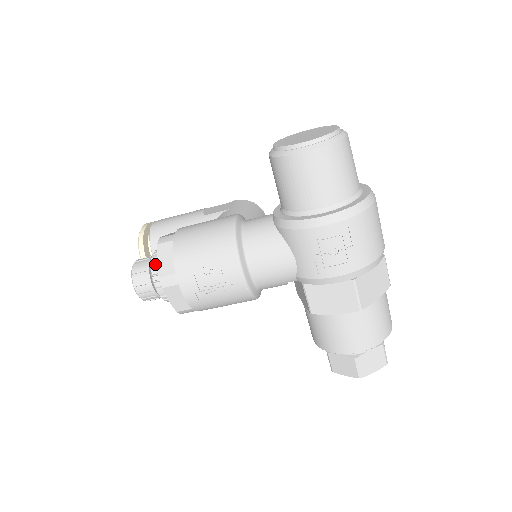
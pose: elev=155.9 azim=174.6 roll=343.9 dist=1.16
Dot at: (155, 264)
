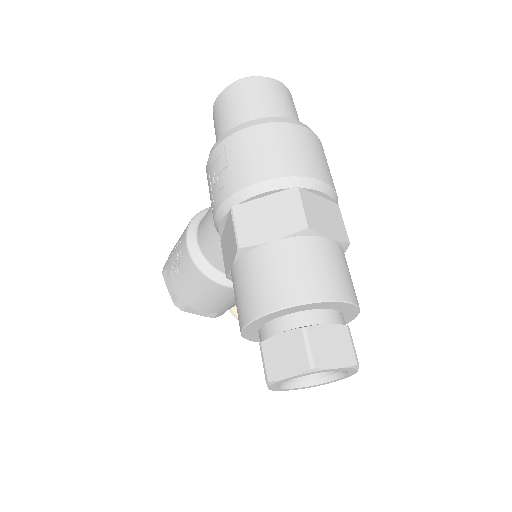
Dot at: occluded
